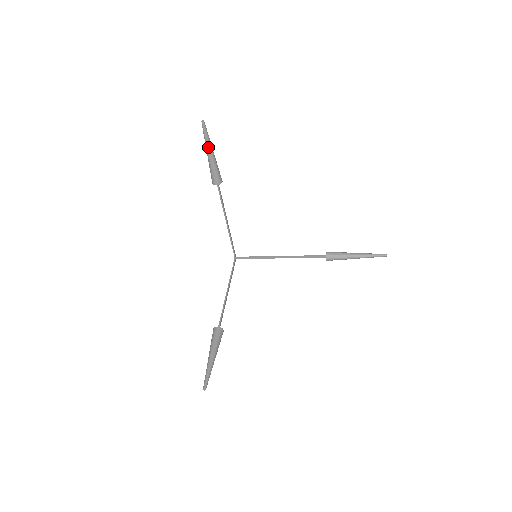
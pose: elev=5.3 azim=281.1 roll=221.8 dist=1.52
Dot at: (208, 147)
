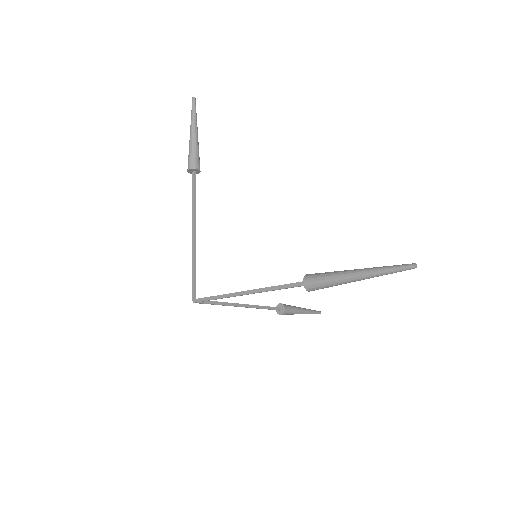
Dot at: (196, 124)
